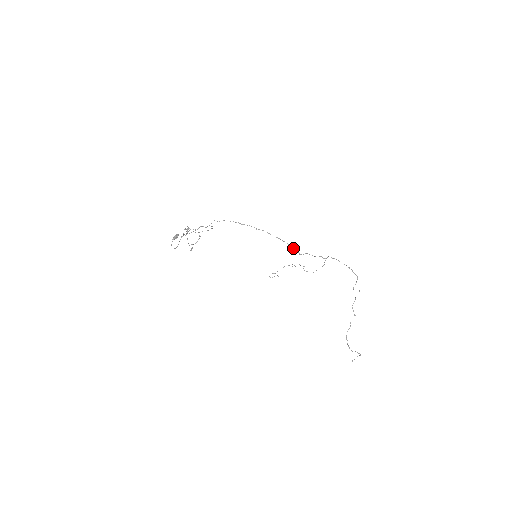
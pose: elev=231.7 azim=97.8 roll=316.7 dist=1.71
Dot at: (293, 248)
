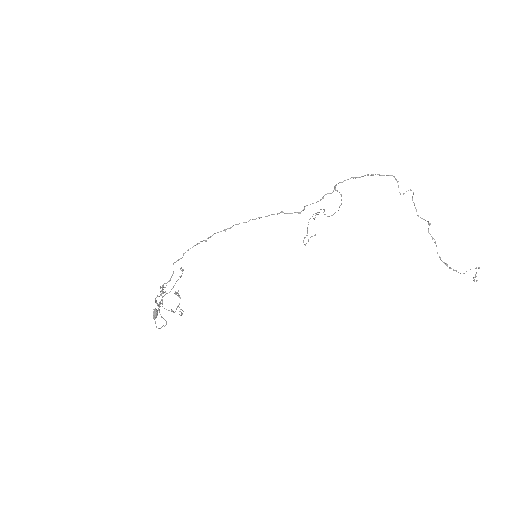
Dot at: (285, 213)
